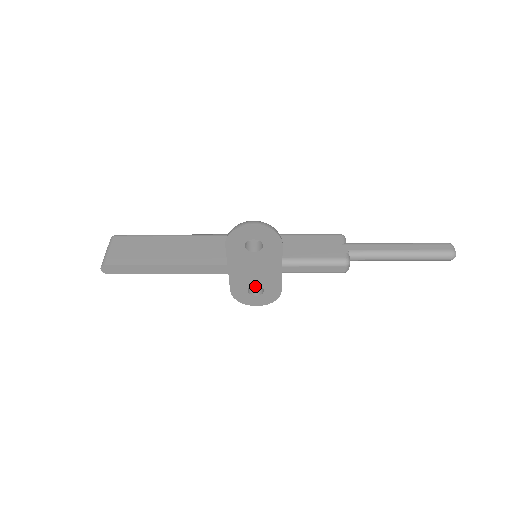
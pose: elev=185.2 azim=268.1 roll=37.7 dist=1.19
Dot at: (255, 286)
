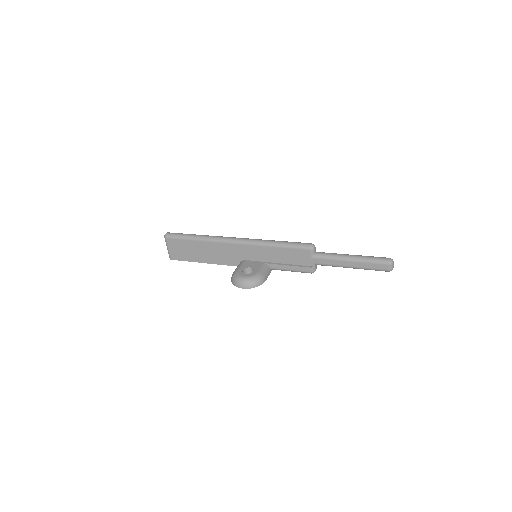
Dot at: occluded
